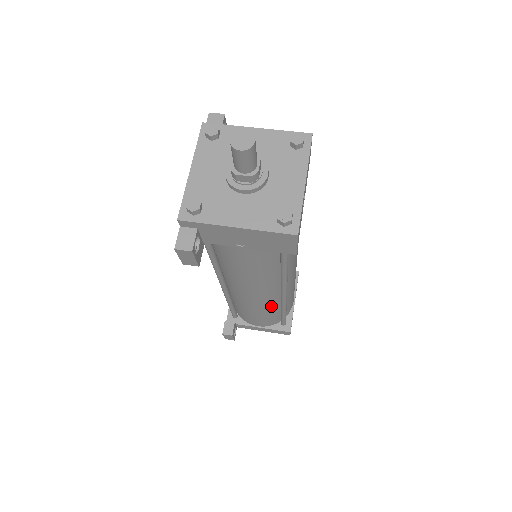
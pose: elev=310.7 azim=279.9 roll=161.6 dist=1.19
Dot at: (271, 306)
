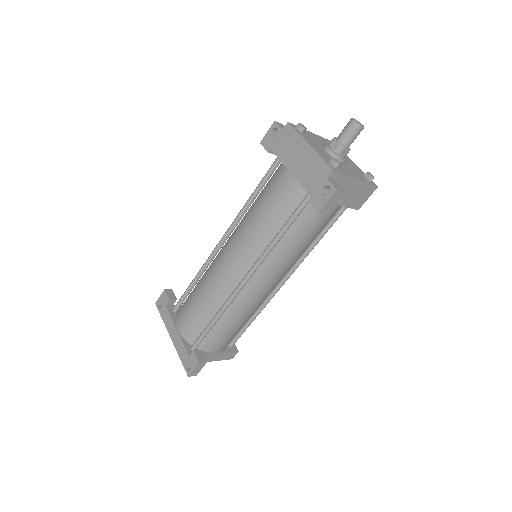
Dot at: occluded
